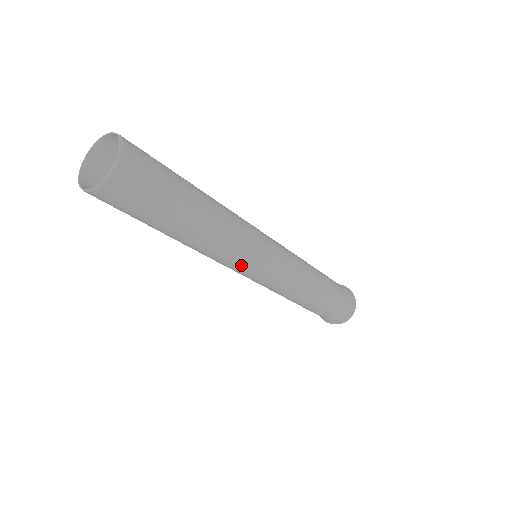
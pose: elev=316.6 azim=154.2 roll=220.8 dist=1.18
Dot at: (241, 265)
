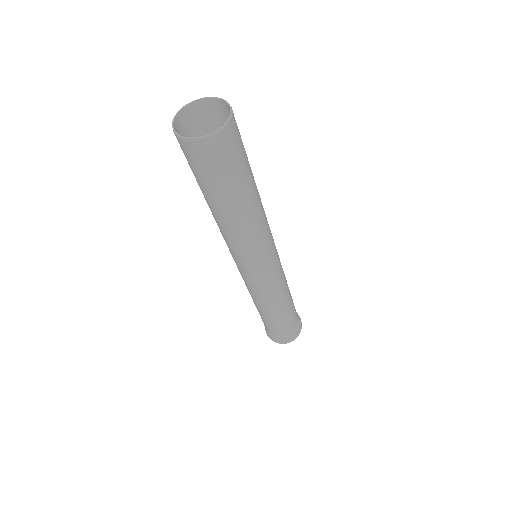
Dot at: (269, 247)
